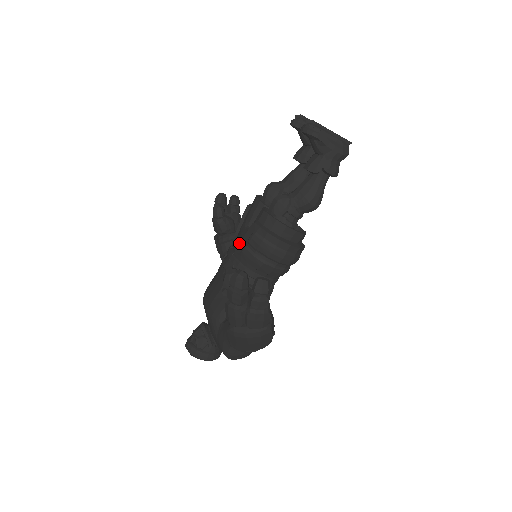
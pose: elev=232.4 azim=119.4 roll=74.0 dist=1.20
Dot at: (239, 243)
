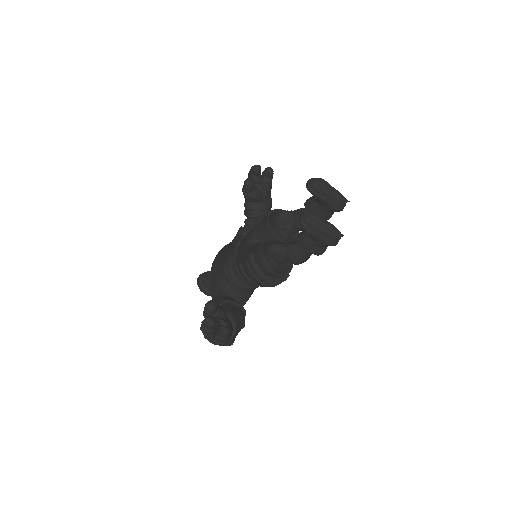
Dot at: (241, 251)
